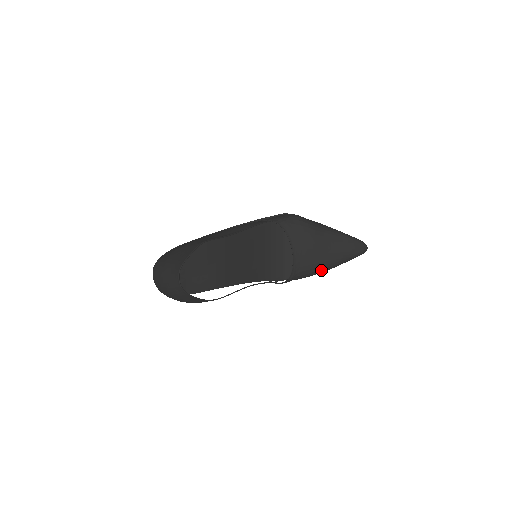
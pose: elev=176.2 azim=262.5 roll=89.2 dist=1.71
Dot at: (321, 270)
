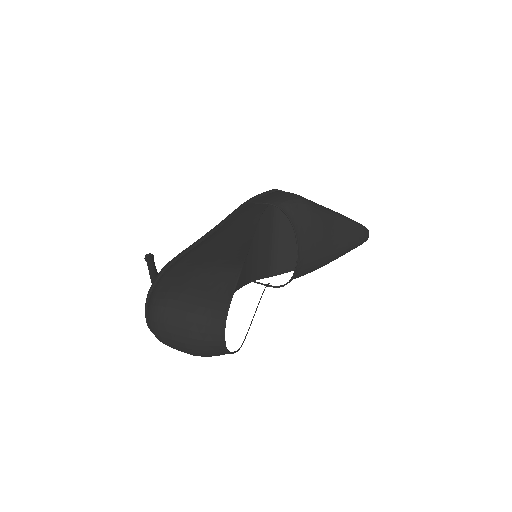
Dot at: (322, 265)
